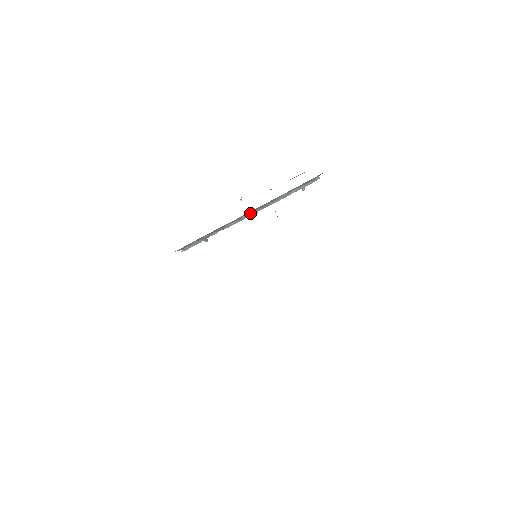
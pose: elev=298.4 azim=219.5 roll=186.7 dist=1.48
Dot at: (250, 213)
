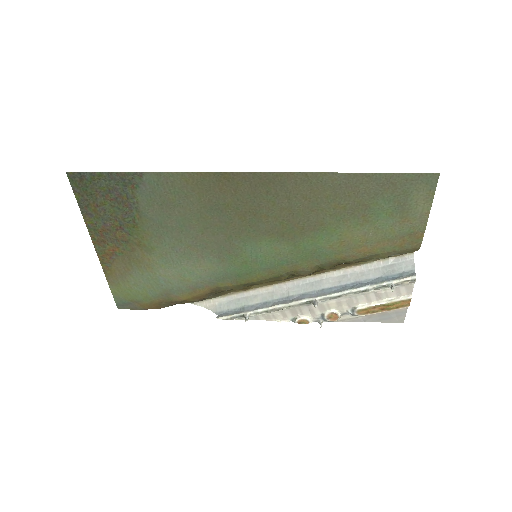
Dot at: (305, 296)
